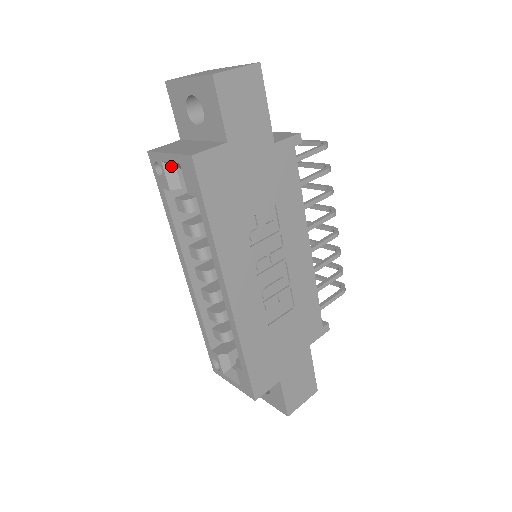
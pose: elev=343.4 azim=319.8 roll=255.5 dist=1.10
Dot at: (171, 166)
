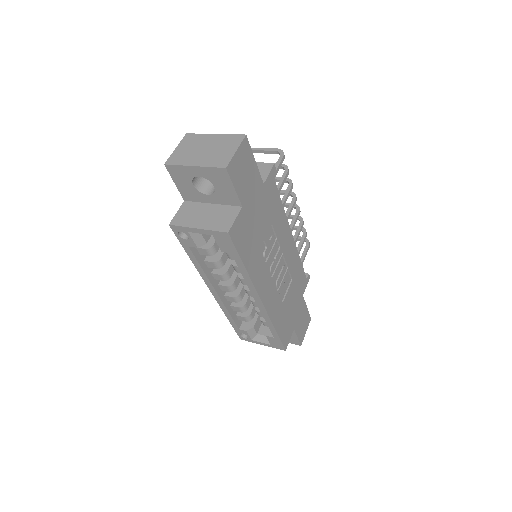
Dot at: occluded
